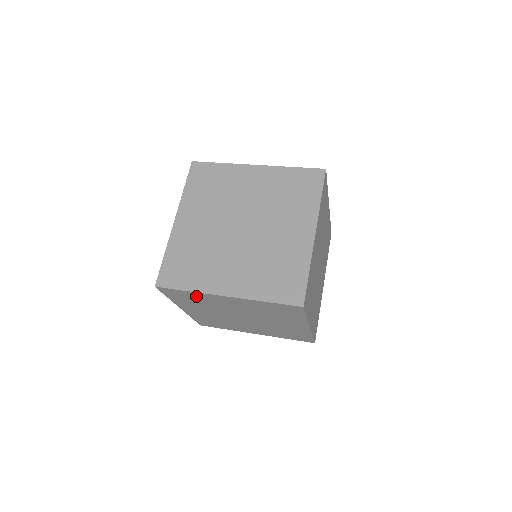
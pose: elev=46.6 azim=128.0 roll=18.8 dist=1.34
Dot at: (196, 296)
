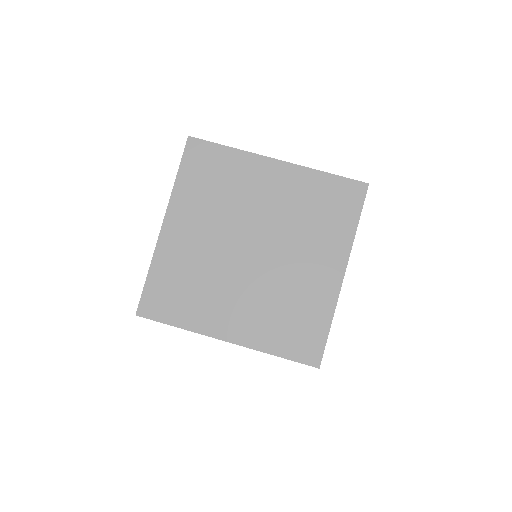
Dot at: occluded
